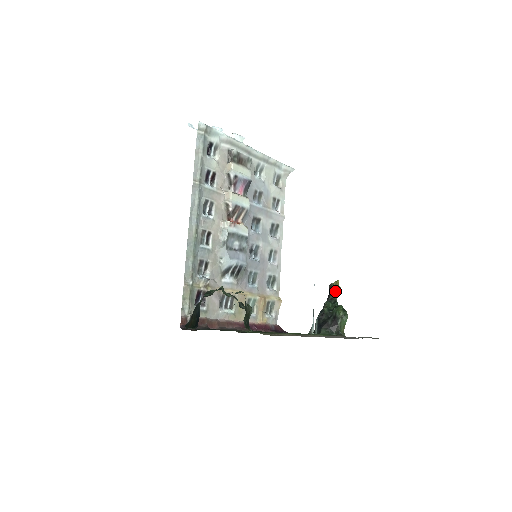
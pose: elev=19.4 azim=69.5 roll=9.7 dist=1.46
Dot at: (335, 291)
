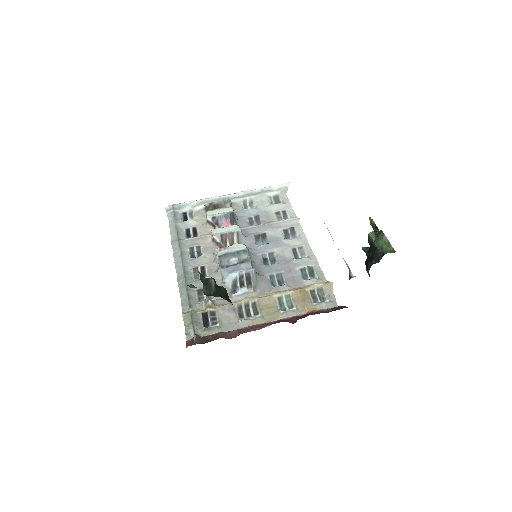
Dot at: occluded
